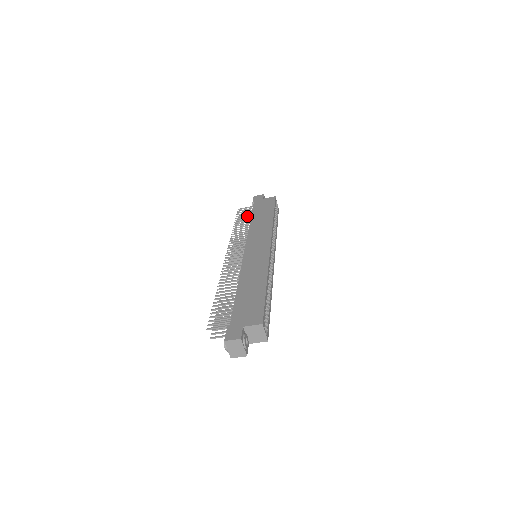
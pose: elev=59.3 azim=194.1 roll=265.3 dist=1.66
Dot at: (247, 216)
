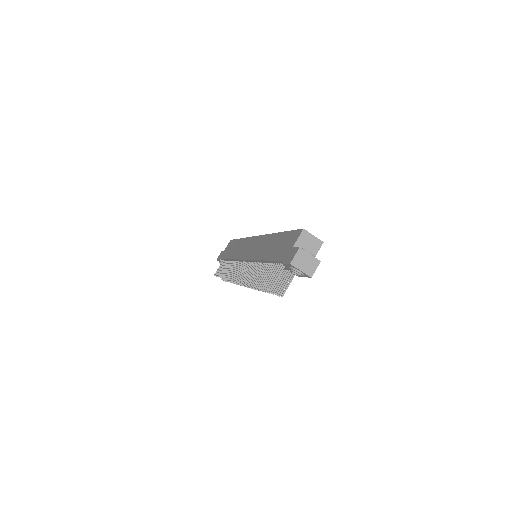
Dot at: (224, 266)
